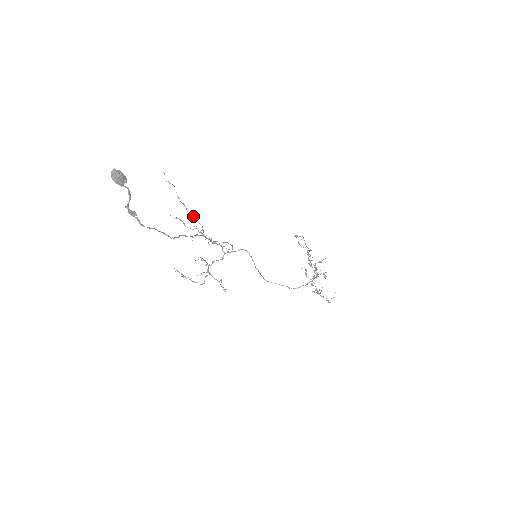
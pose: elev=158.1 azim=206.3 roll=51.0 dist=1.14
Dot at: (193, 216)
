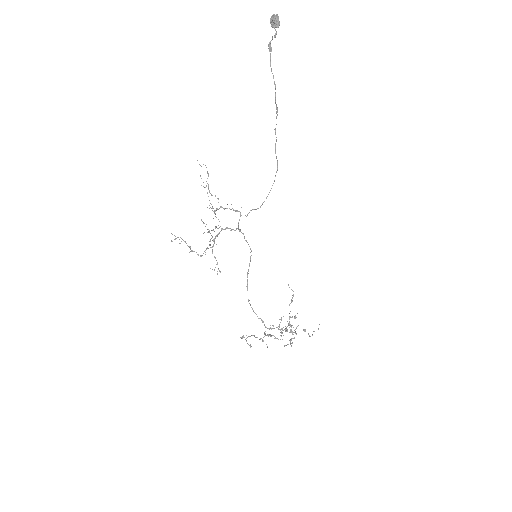
Dot at: occluded
